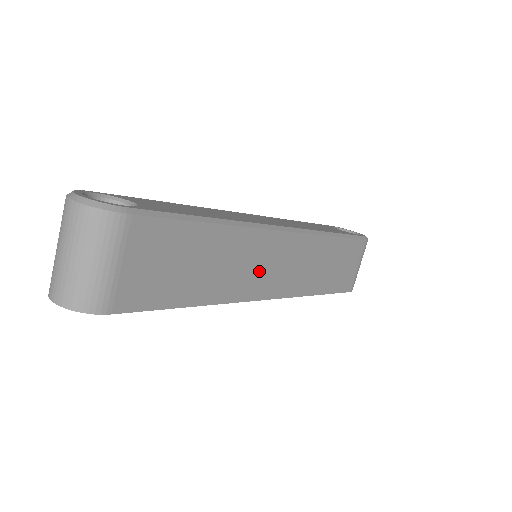
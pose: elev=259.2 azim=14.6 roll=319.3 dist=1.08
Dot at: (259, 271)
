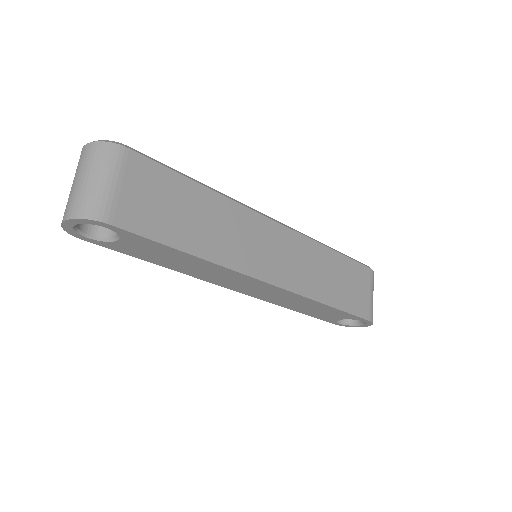
Dot at: (256, 249)
